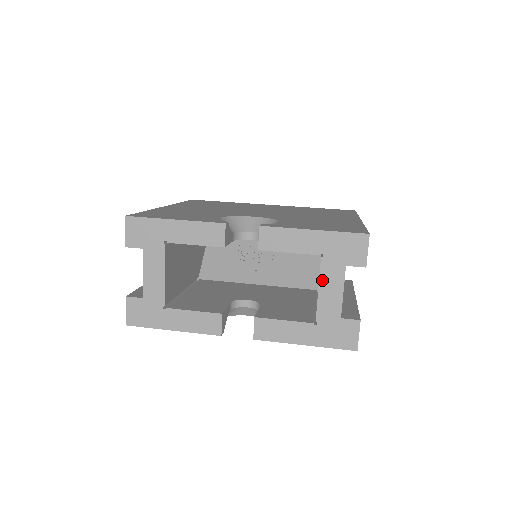
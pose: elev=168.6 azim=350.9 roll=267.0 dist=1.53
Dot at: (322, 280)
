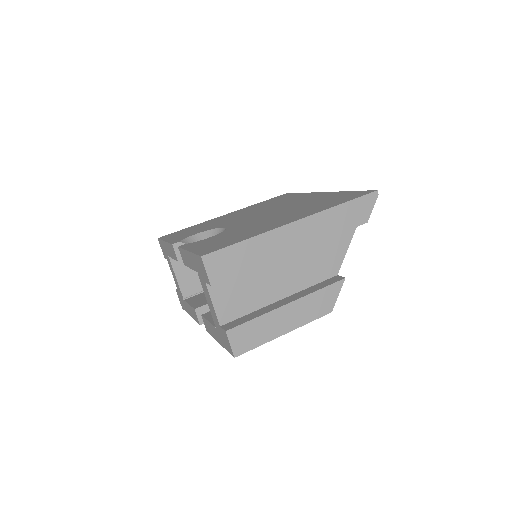
Dot at: (204, 292)
